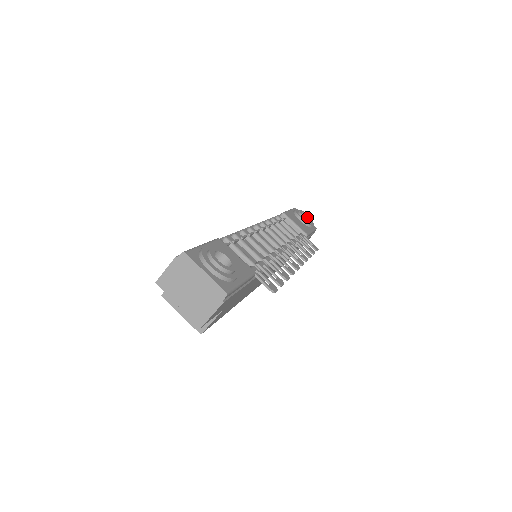
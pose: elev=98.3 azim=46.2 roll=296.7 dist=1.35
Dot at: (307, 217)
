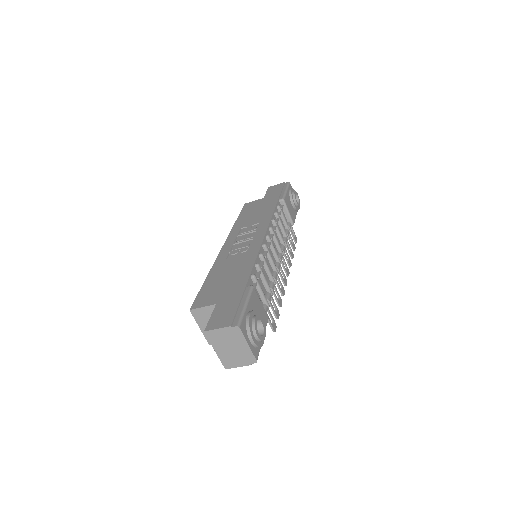
Dot at: (297, 198)
